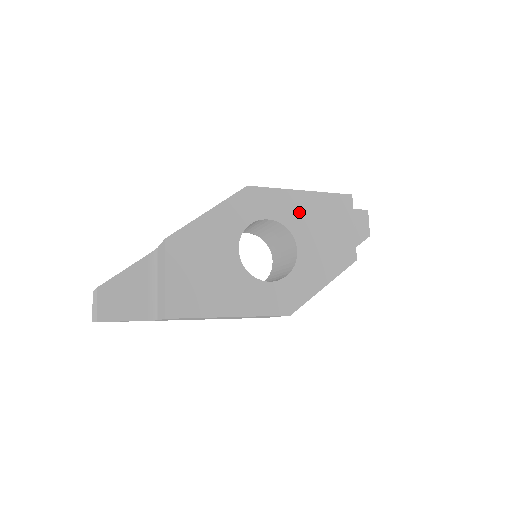
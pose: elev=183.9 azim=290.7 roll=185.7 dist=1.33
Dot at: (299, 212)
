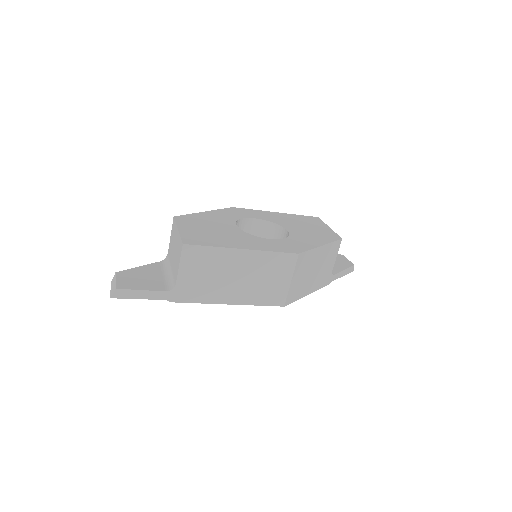
Dot at: (279, 219)
